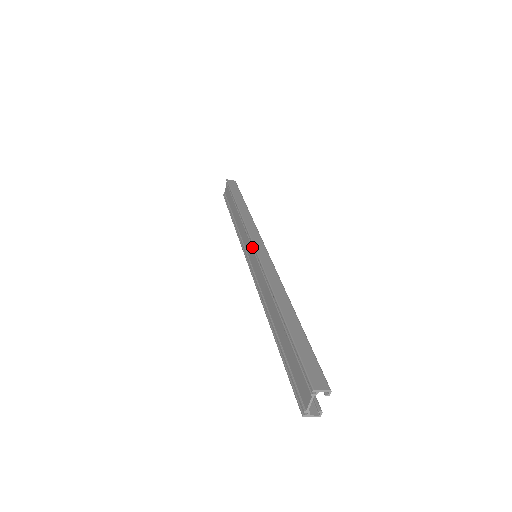
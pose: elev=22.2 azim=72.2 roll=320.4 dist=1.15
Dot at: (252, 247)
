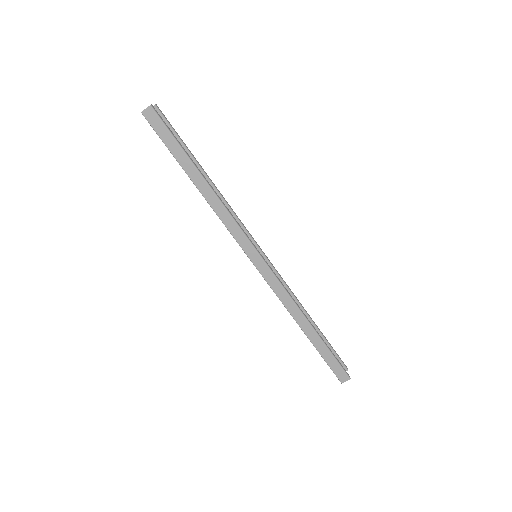
Dot at: occluded
